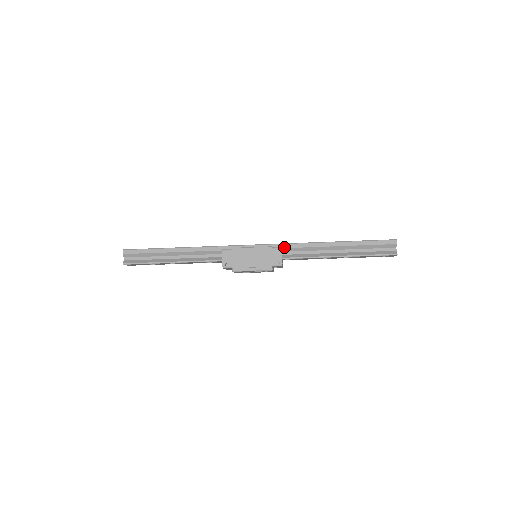
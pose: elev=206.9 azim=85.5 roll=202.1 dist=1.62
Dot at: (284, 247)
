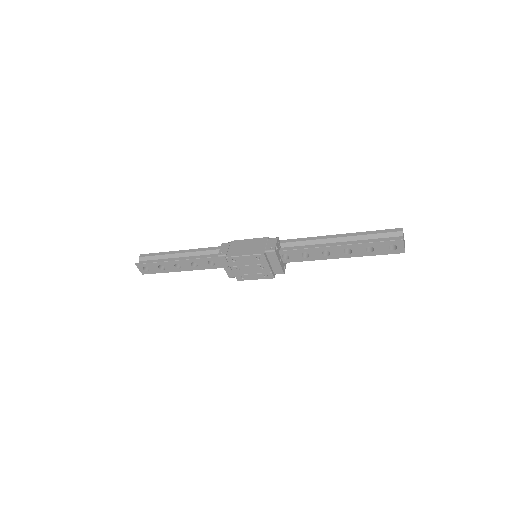
Dot at: (283, 242)
